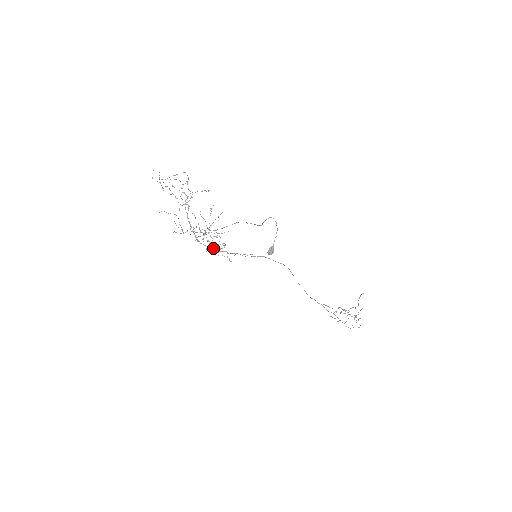
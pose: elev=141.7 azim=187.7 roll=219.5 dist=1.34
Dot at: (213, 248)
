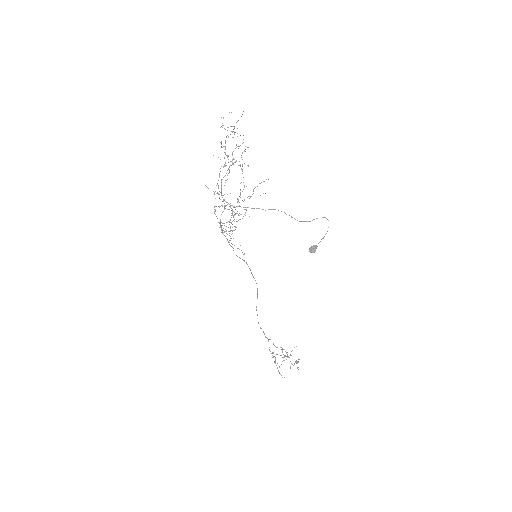
Dot at: (220, 226)
